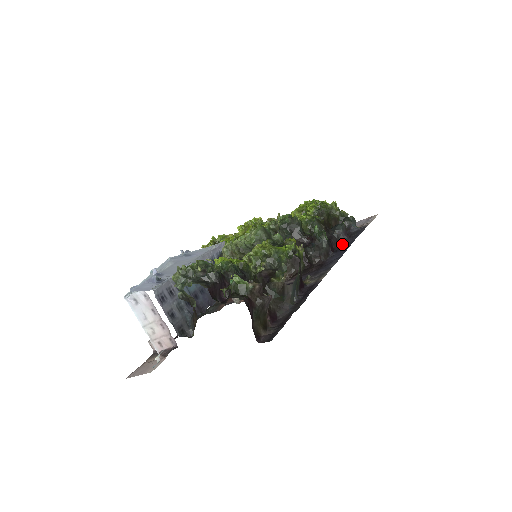
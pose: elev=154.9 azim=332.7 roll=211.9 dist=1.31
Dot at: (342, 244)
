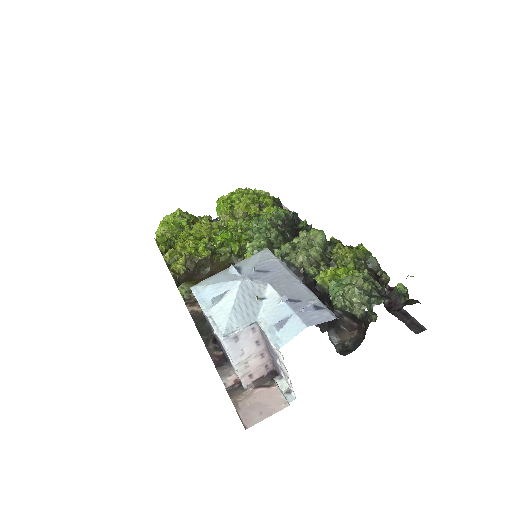
Dot at: occluded
